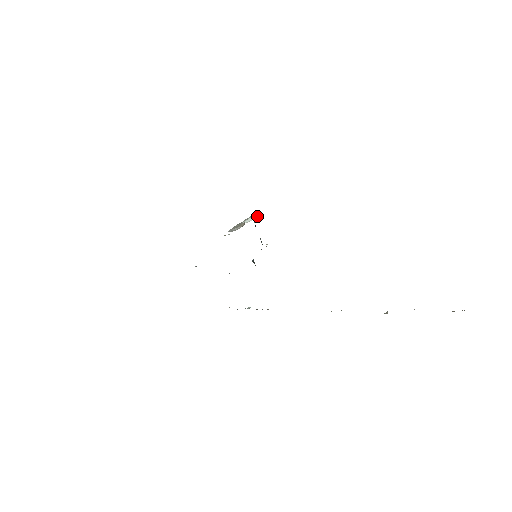
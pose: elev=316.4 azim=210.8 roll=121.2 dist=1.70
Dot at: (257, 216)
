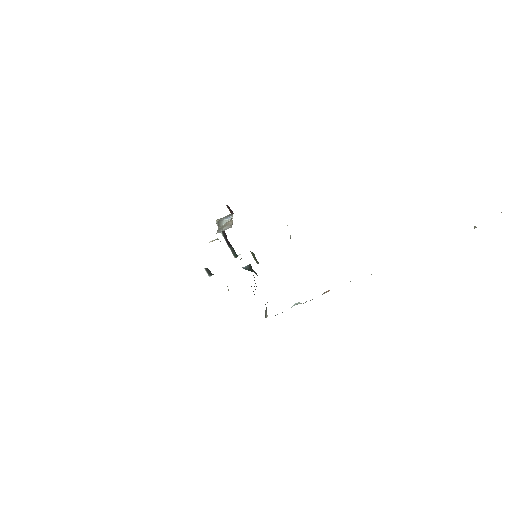
Dot at: (230, 217)
